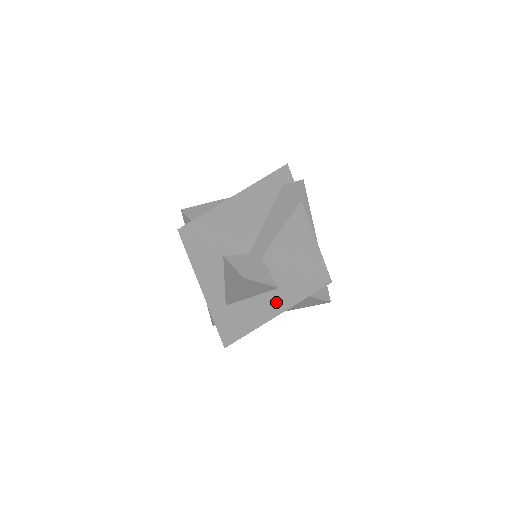
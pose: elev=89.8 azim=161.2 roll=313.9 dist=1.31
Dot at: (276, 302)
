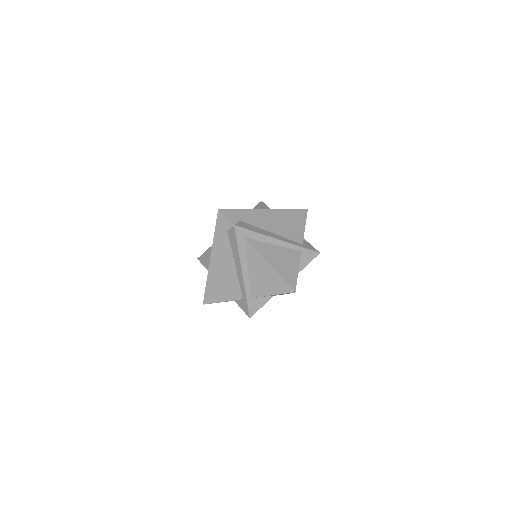
Dot at: occluded
